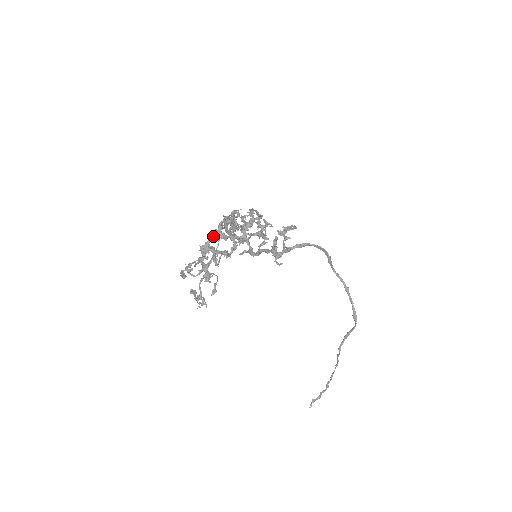
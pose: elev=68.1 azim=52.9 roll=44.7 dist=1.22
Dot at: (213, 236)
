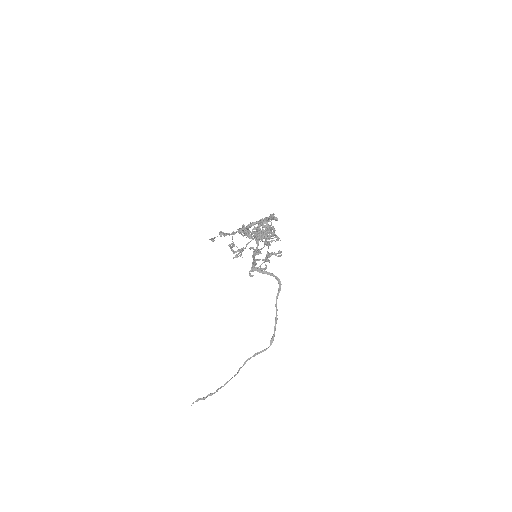
Dot at: (259, 222)
